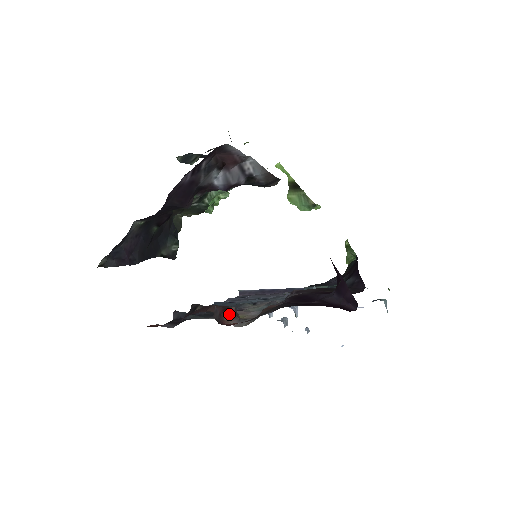
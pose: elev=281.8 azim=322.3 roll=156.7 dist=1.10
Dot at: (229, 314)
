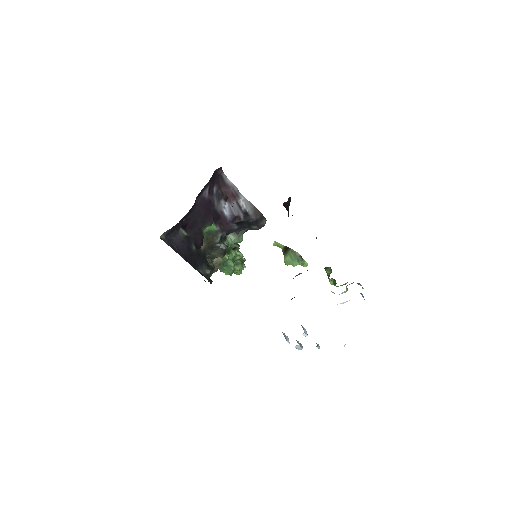
Dot at: occluded
